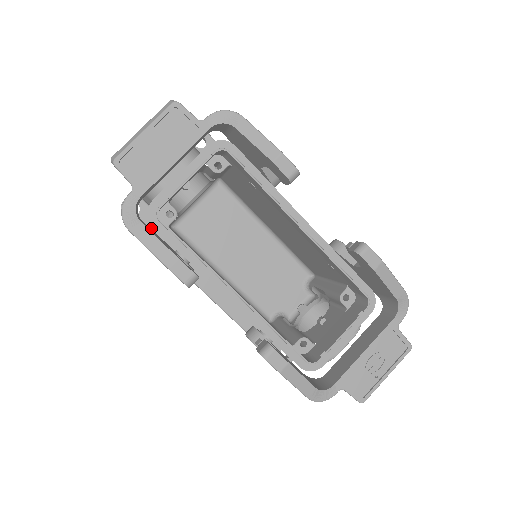
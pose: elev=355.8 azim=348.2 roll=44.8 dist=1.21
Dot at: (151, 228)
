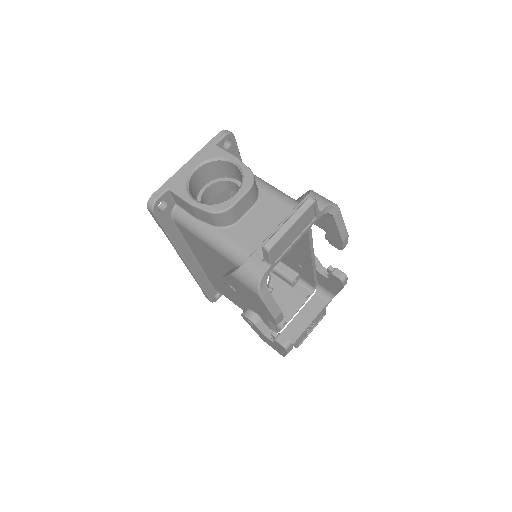
Dot at: (170, 221)
